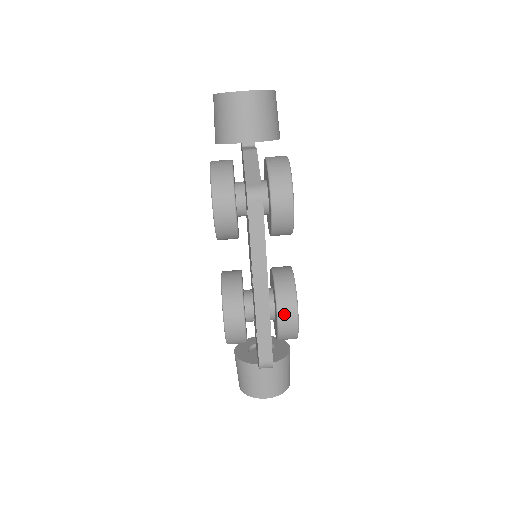
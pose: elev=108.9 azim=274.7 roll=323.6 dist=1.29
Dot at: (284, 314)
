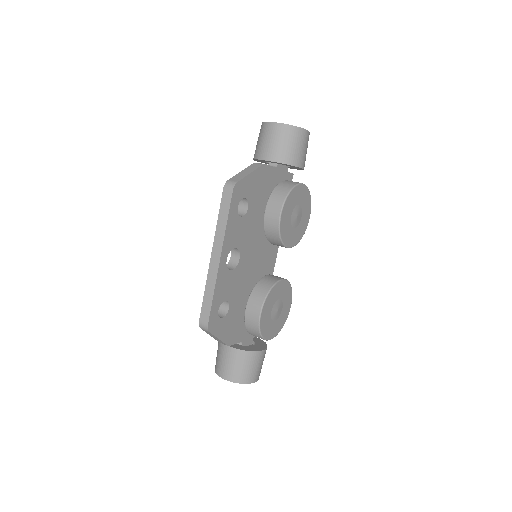
Dot at: (251, 306)
